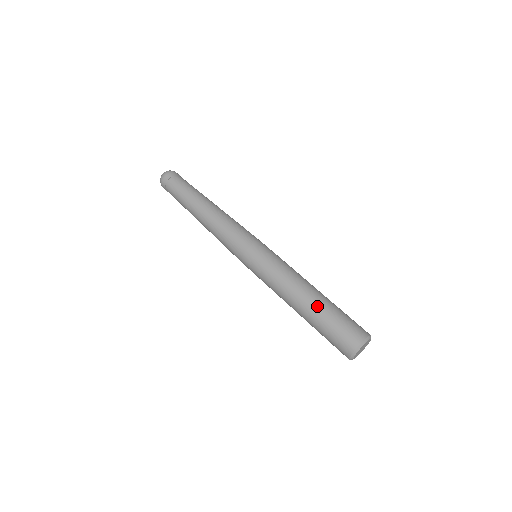
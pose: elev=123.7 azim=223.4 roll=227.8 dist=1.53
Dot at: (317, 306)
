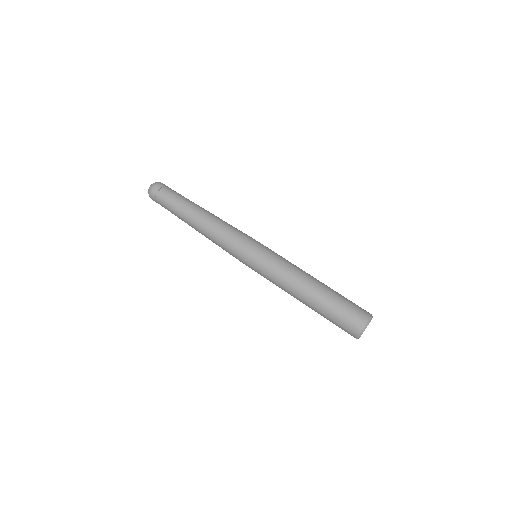
Dot at: (328, 288)
